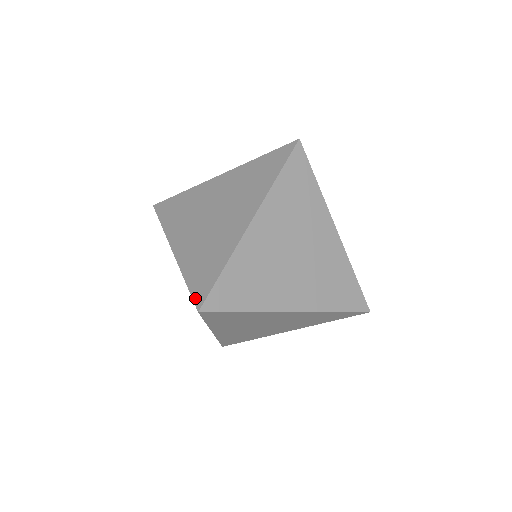
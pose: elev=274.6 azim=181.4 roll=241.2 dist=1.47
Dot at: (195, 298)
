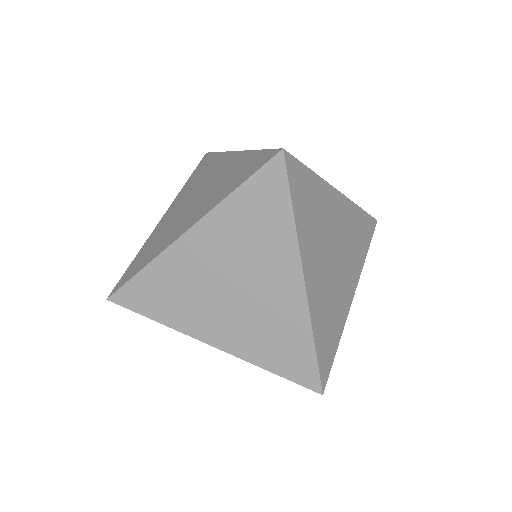
Dot at: (265, 162)
